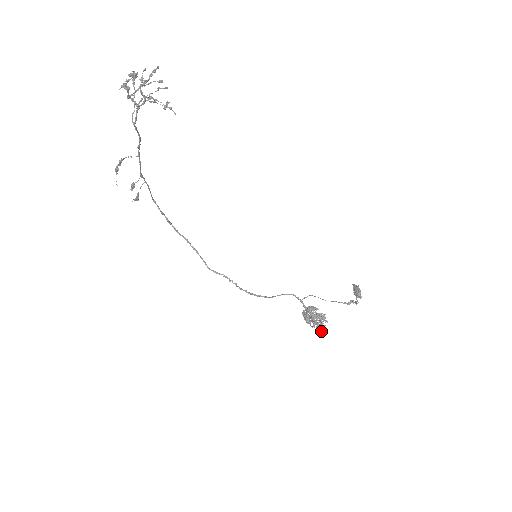
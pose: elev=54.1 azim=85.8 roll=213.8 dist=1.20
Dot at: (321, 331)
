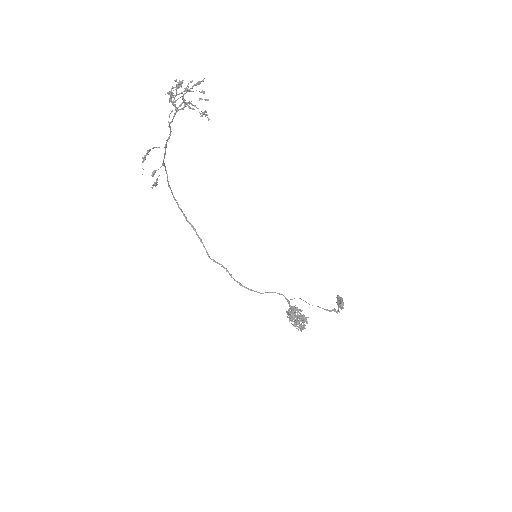
Dot at: (301, 331)
